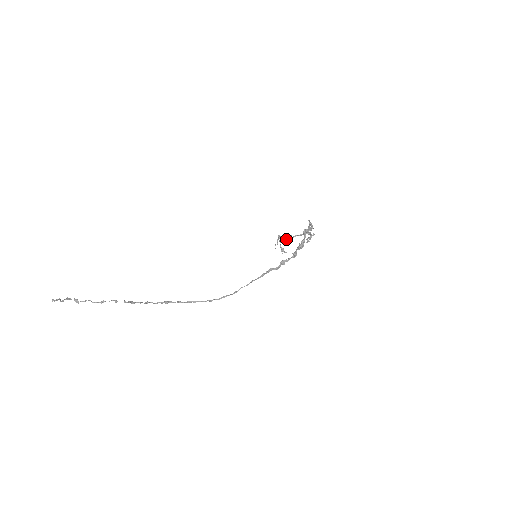
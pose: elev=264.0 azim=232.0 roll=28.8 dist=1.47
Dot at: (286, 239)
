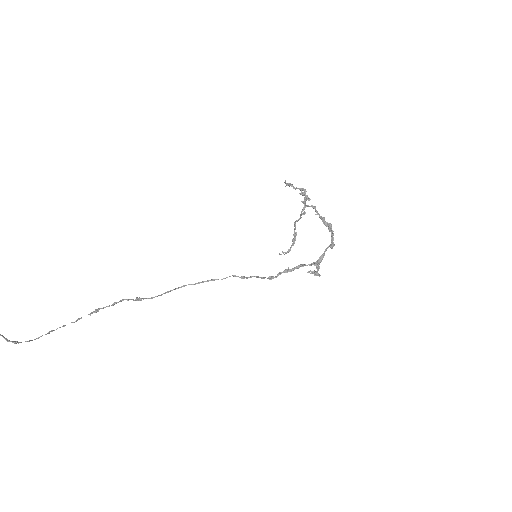
Dot at: occluded
